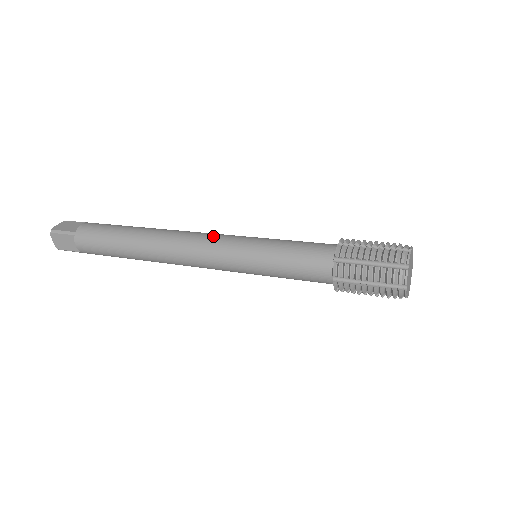
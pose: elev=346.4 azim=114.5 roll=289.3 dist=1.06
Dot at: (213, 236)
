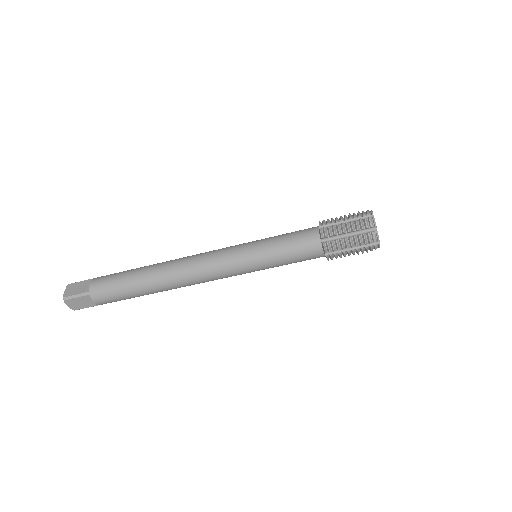
Dot at: occluded
